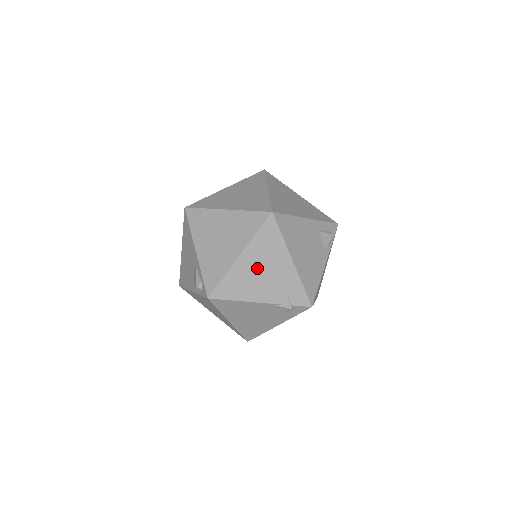
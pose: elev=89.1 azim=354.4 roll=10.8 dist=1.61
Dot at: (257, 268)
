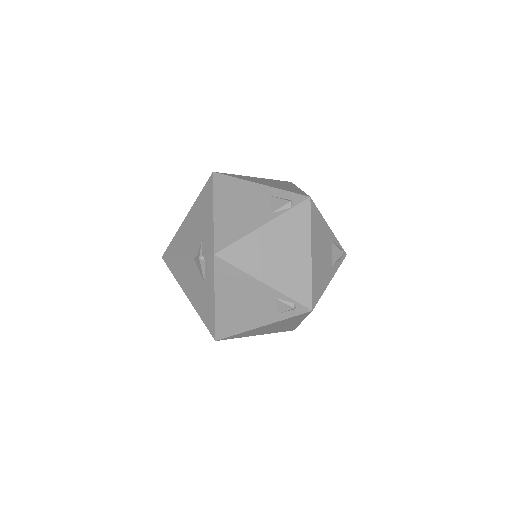
Dot at: (192, 223)
